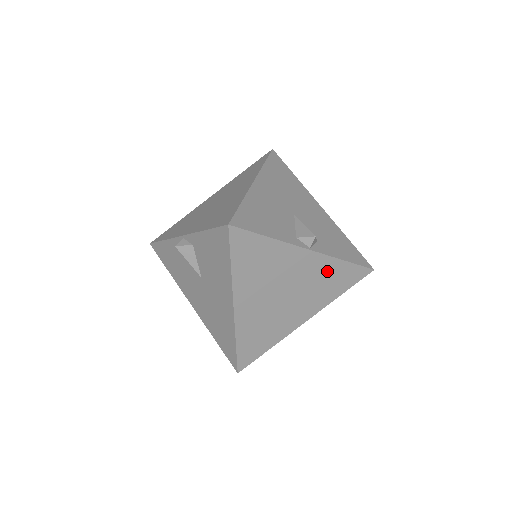
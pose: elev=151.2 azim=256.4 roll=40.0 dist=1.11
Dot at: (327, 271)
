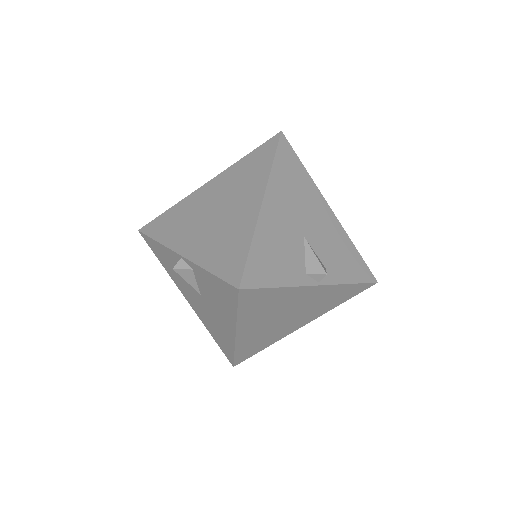
Dot at: (332, 294)
